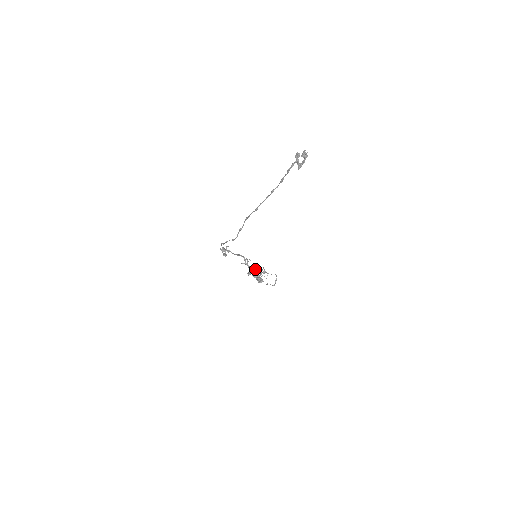
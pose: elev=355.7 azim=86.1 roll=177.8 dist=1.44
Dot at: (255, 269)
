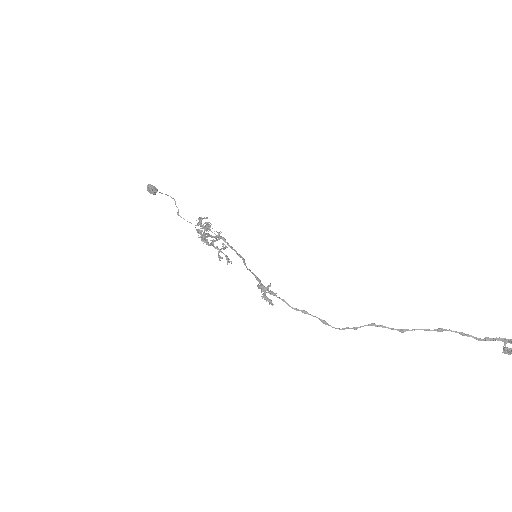
Dot at: occluded
